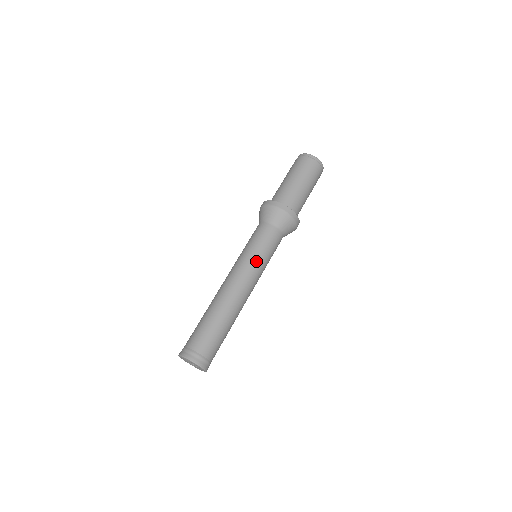
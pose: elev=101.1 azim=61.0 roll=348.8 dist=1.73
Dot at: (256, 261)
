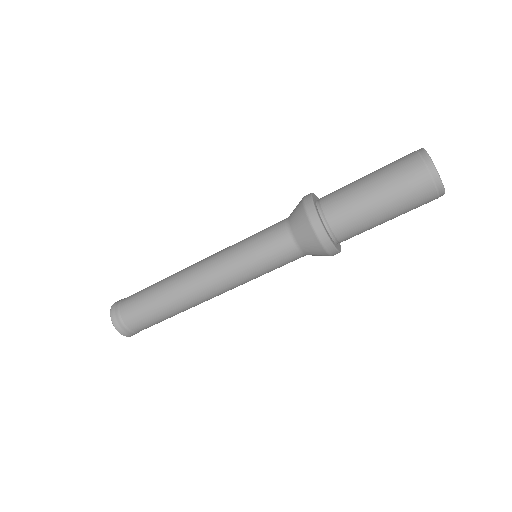
Dot at: (238, 266)
